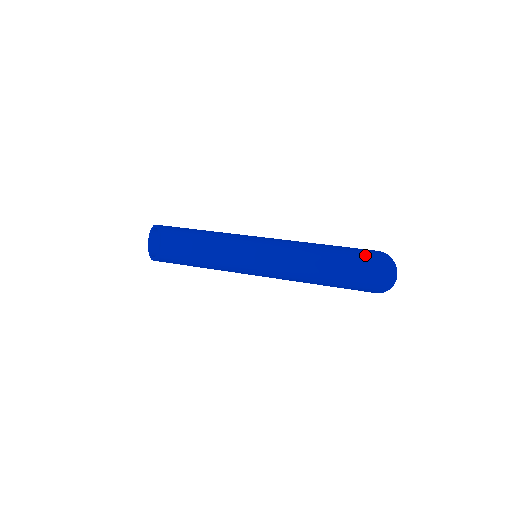
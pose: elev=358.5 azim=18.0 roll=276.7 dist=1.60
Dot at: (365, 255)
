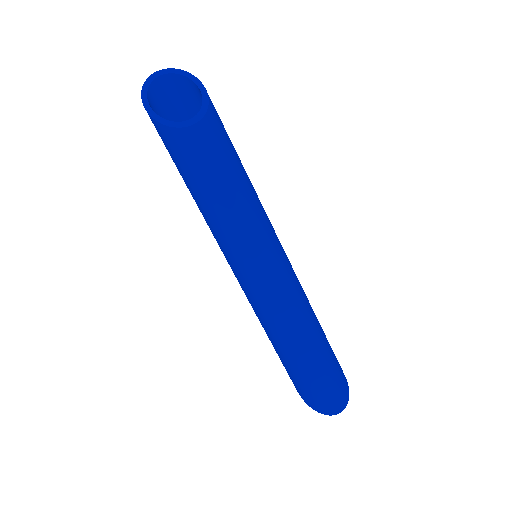
Dot at: (338, 369)
